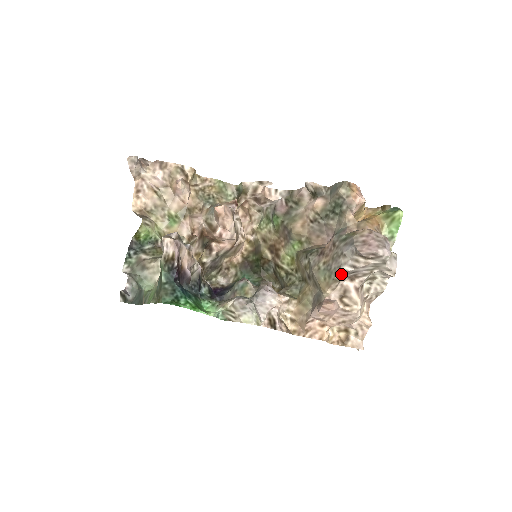
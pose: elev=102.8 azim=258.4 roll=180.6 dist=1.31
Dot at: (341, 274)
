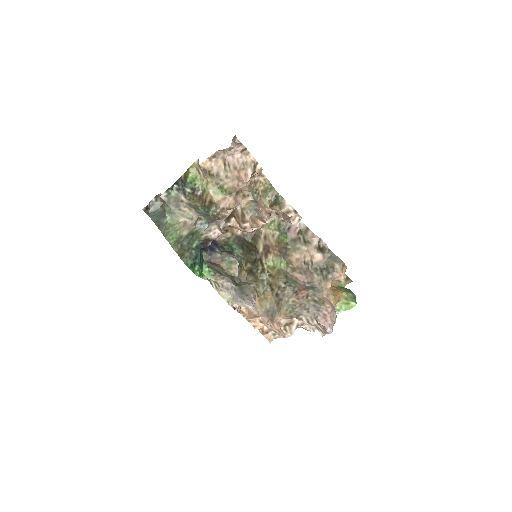
Dot at: (298, 318)
